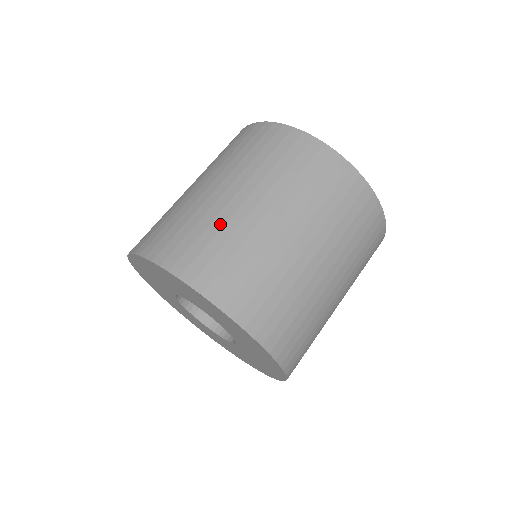
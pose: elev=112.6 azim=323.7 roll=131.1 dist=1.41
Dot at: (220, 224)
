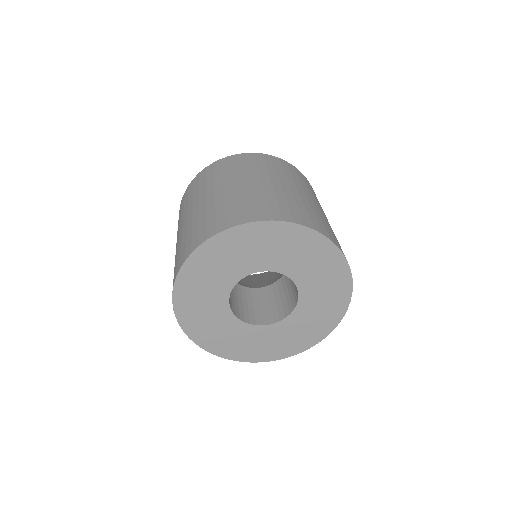
Dot at: (212, 207)
